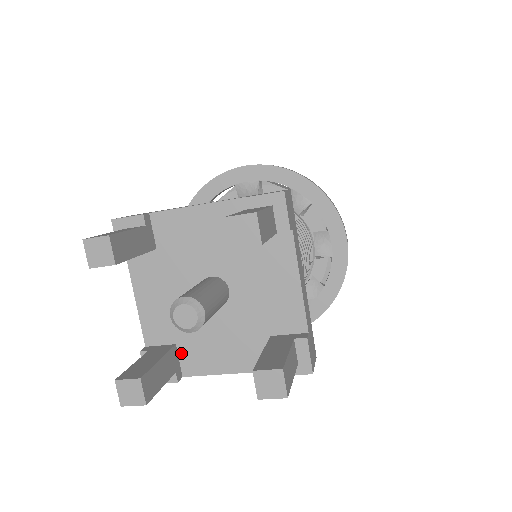
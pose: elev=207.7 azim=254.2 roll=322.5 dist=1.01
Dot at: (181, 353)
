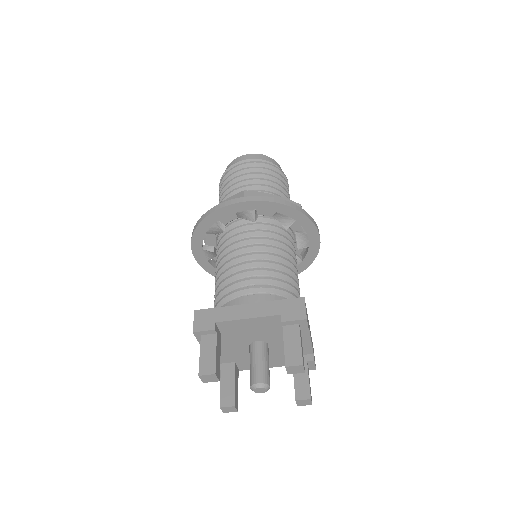
Dot at: (238, 364)
